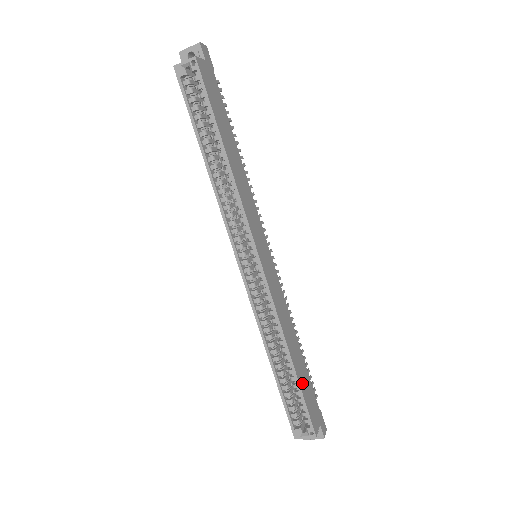
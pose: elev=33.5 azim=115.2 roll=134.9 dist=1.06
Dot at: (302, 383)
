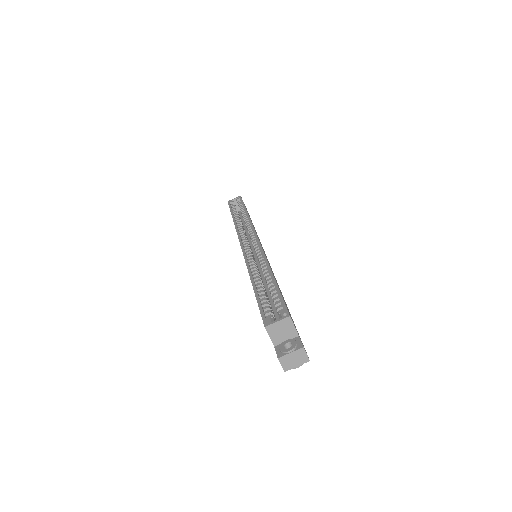
Dot at: occluded
